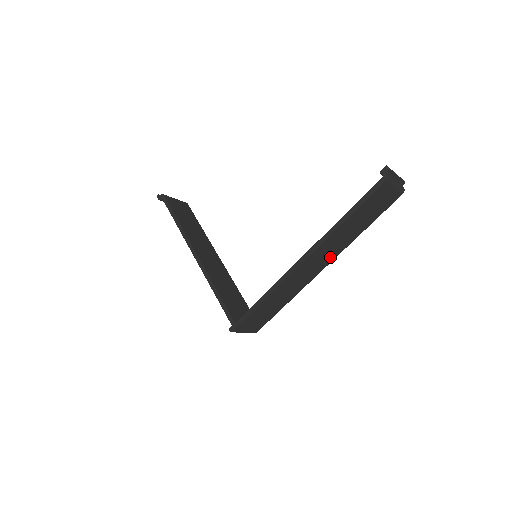
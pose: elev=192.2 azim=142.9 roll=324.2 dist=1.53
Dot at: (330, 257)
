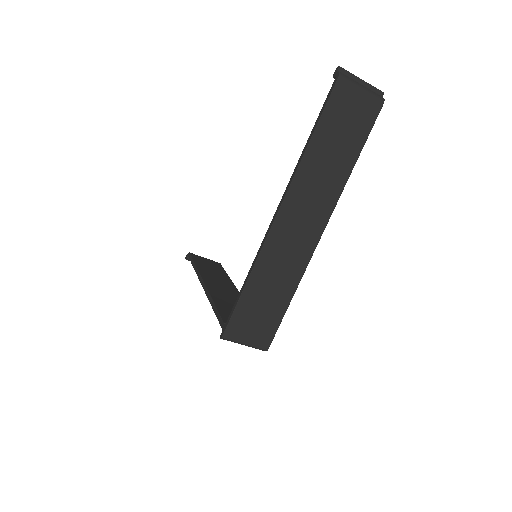
Dot at: (322, 210)
